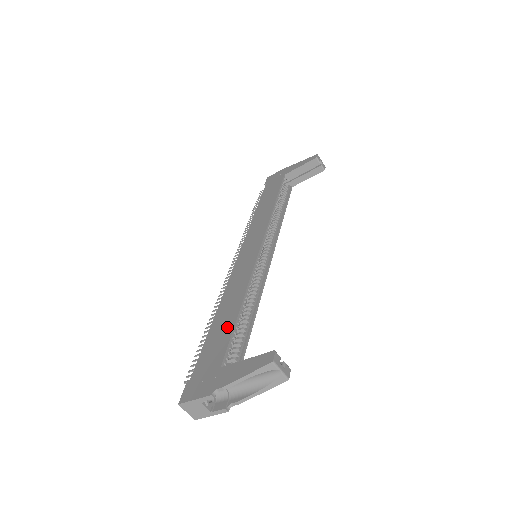
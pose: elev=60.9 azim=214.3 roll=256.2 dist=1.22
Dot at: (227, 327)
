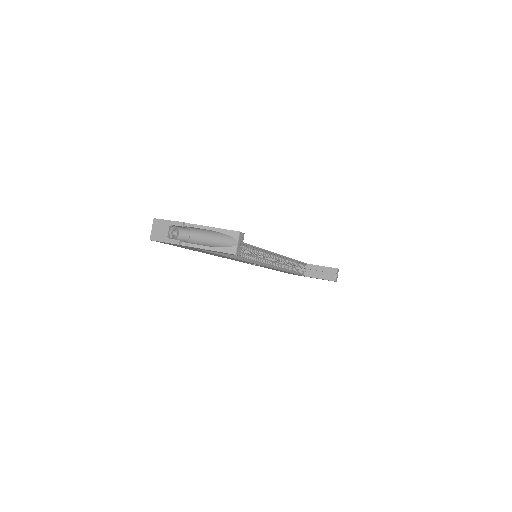
Dot at: occluded
